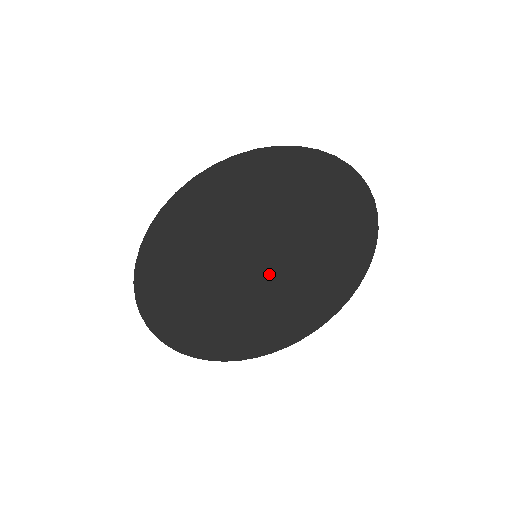
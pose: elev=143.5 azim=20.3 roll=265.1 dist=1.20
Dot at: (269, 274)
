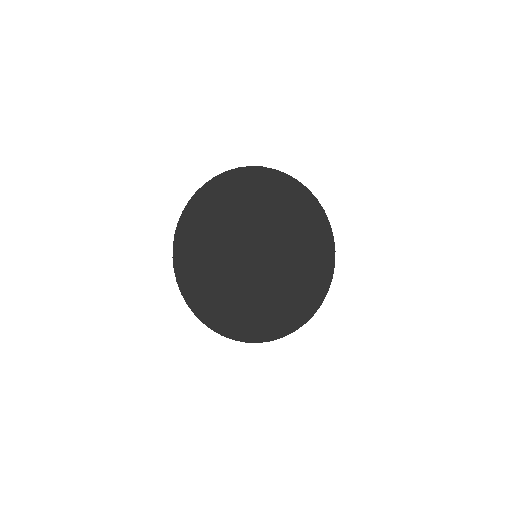
Dot at: (253, 257)
